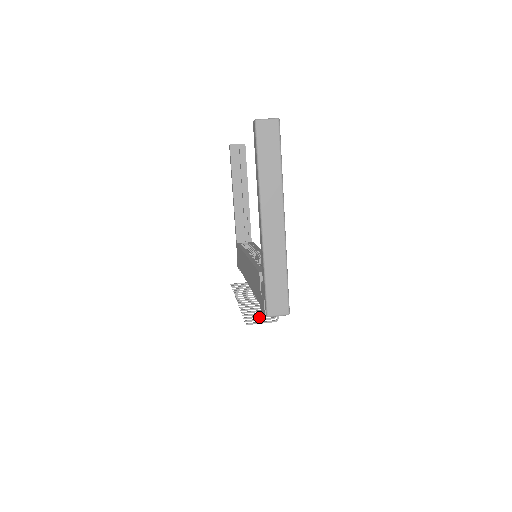
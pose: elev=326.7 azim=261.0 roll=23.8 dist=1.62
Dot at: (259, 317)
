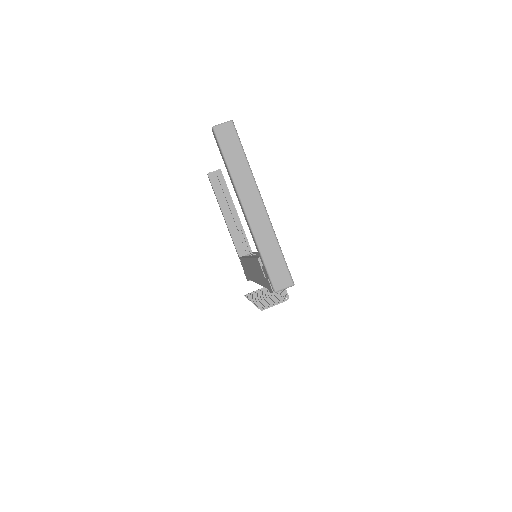
Dot at: occluded
